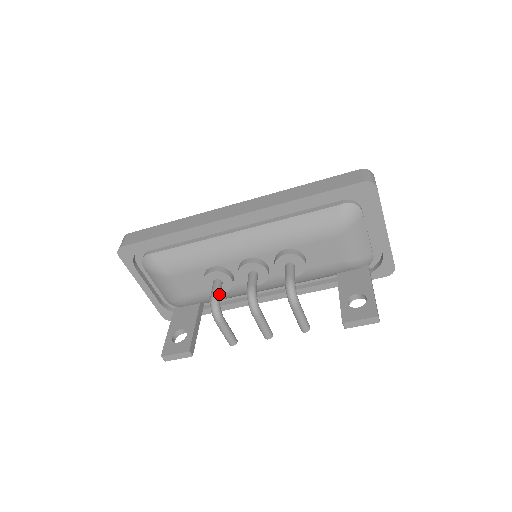
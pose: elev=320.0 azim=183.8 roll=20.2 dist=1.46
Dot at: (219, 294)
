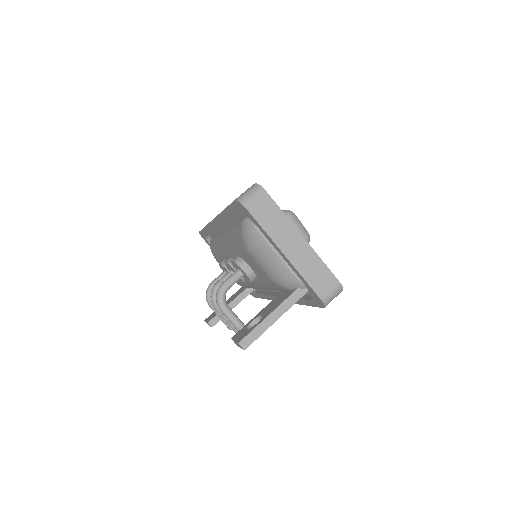
Dot at: occluded
